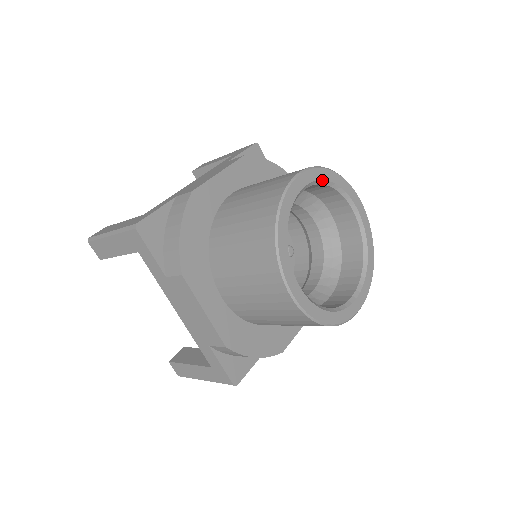
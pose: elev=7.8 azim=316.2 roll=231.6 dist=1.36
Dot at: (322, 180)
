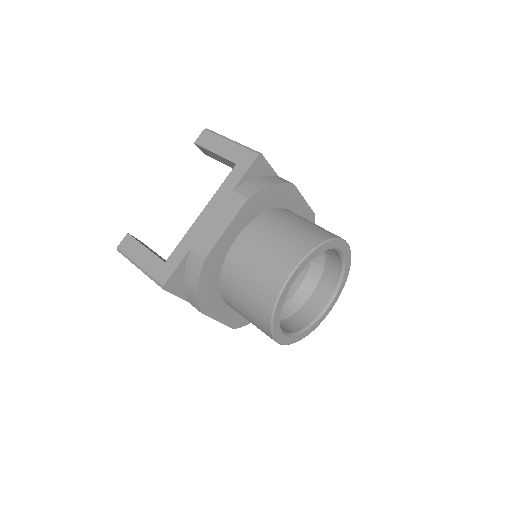
Dot at: (313, 258)
